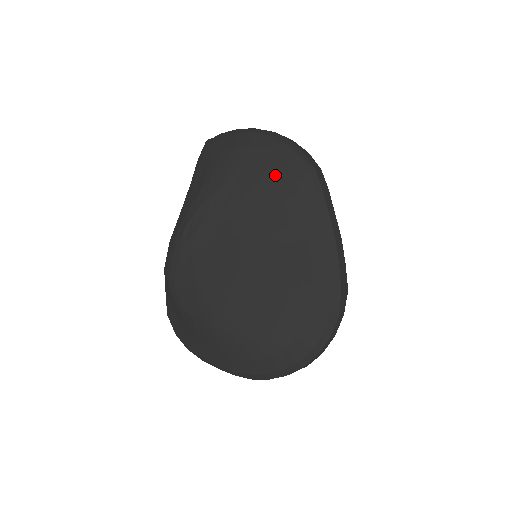
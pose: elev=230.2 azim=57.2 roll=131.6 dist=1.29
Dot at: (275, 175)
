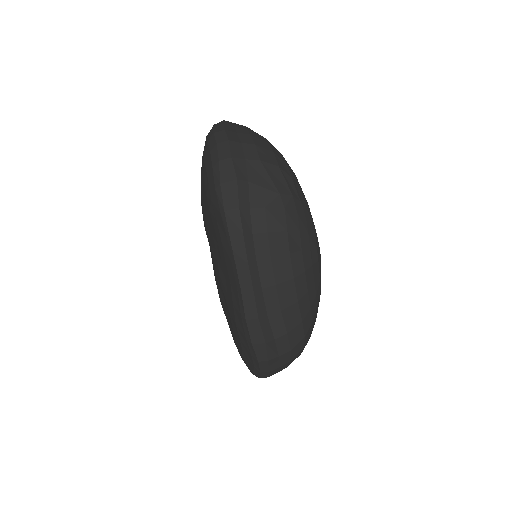
Dot at: (209, 206)
